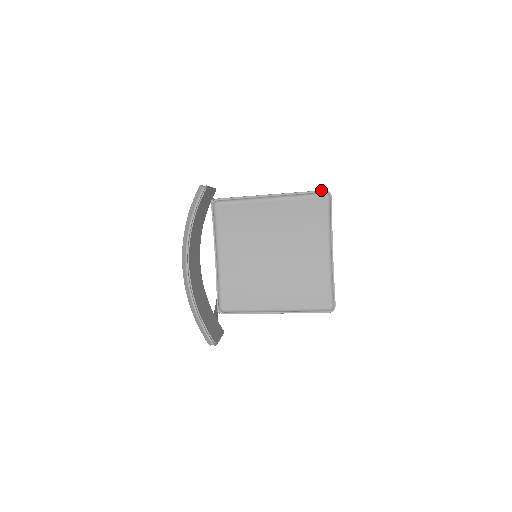
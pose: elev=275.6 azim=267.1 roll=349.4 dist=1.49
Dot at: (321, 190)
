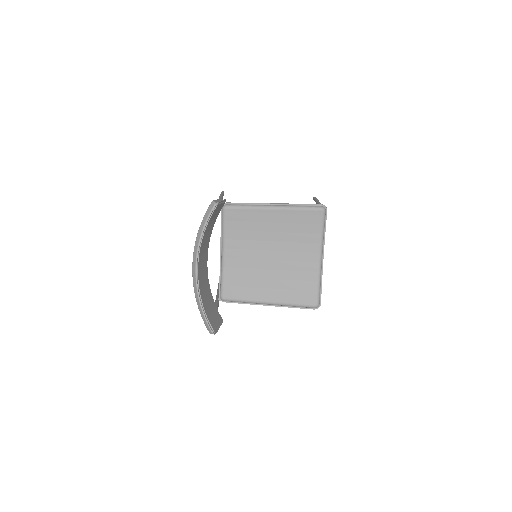
Dot at: (318, 204)
